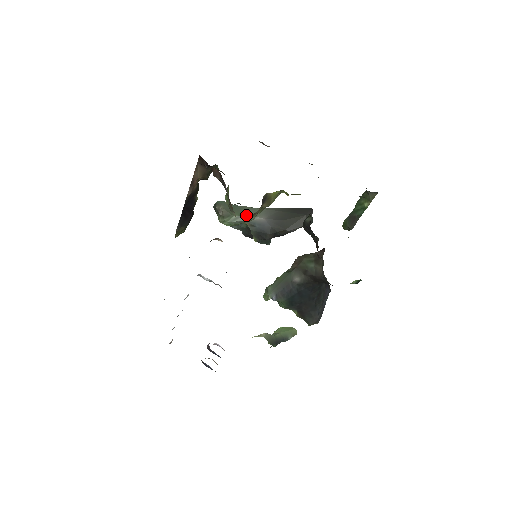
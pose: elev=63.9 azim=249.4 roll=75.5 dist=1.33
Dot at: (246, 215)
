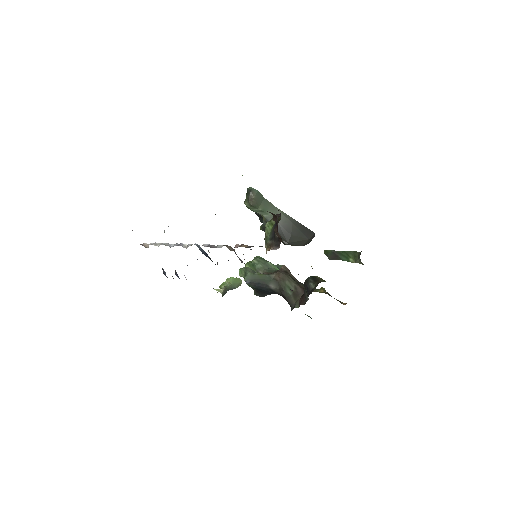
Dot at: (268, 213)
